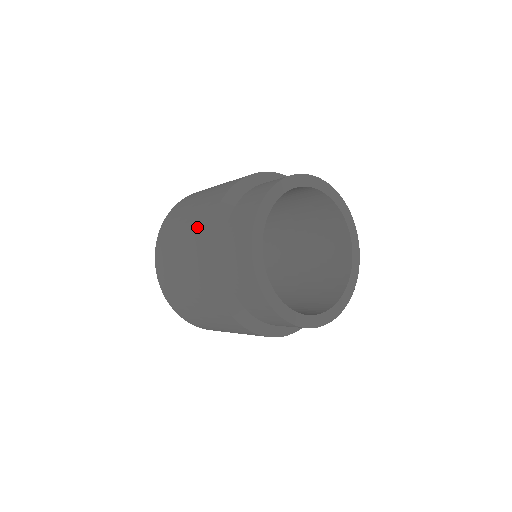
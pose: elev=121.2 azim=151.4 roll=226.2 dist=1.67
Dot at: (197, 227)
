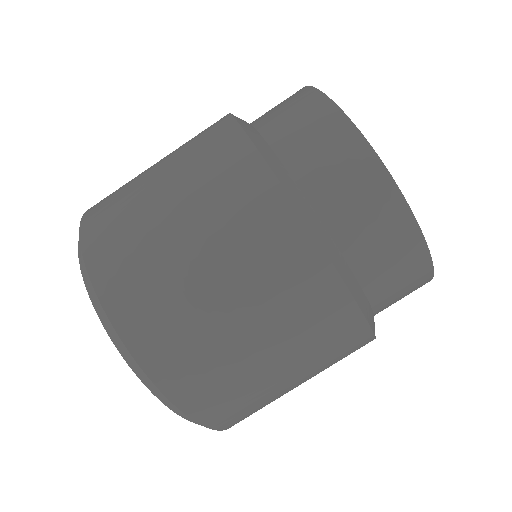
Dot at: (197, 141)
